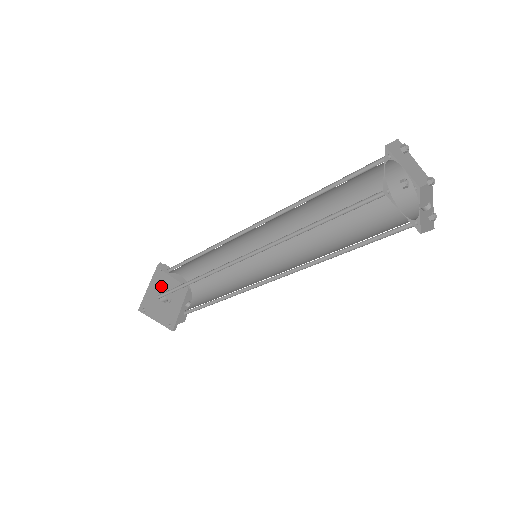
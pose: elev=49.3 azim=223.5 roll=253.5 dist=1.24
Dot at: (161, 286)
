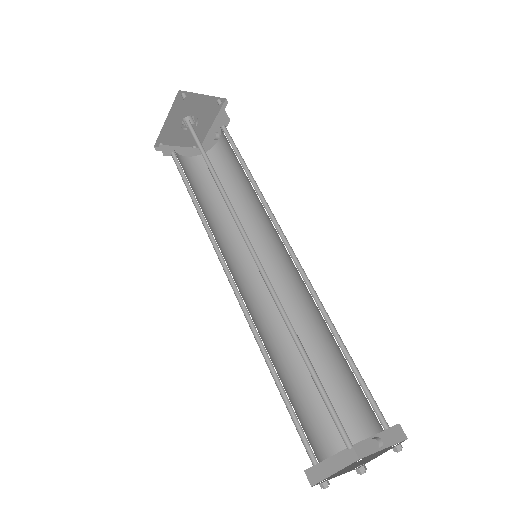
Dot at: (184, 113)
